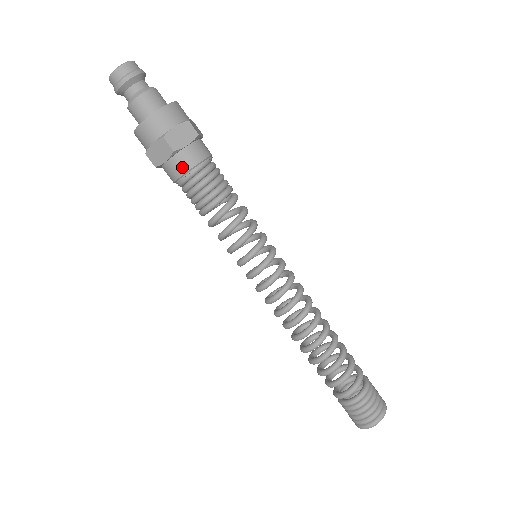
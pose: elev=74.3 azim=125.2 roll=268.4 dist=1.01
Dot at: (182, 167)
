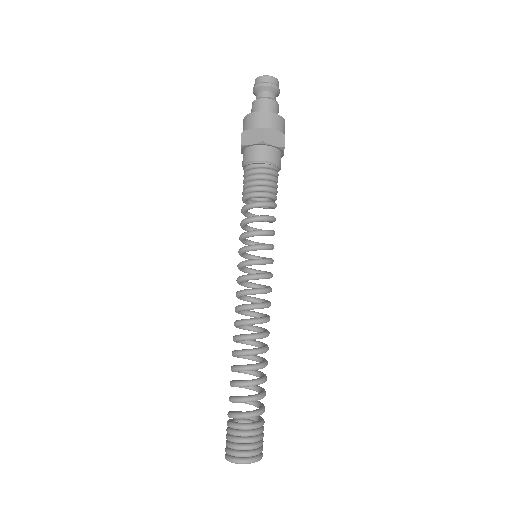
Dot at: (259, 156)
